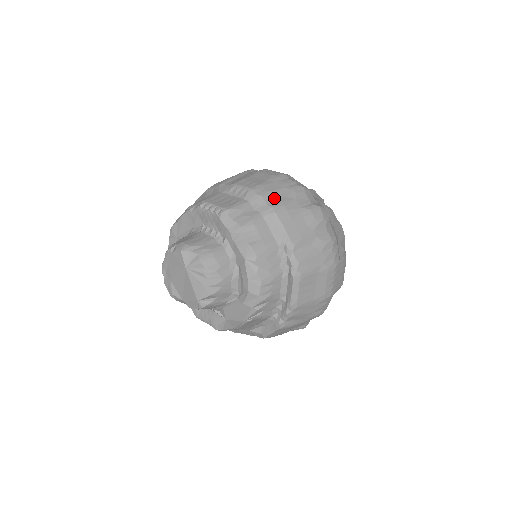
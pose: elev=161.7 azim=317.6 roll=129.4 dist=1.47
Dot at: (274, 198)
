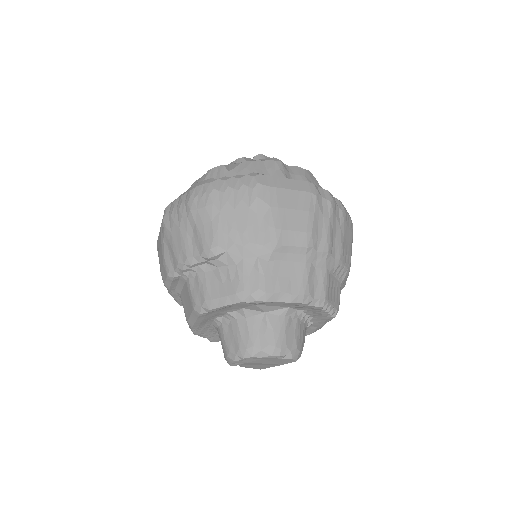
Dot at: occluded
